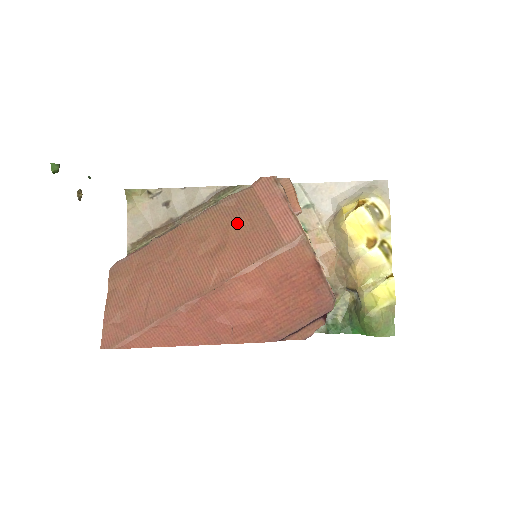
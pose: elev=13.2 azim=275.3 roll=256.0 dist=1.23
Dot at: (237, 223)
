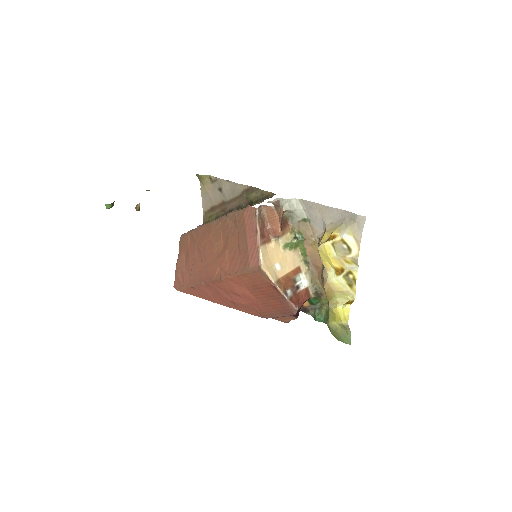
Dot at: (232, 237)
